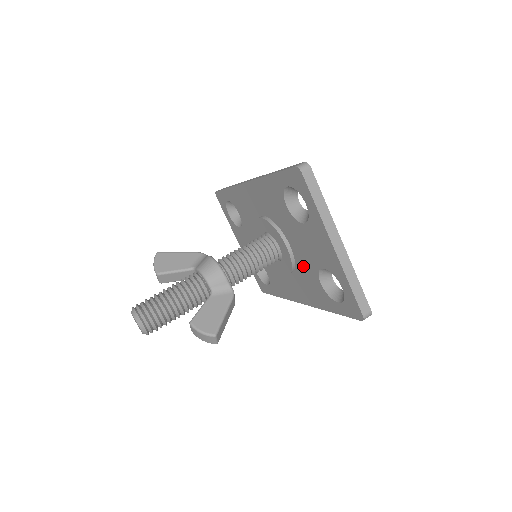
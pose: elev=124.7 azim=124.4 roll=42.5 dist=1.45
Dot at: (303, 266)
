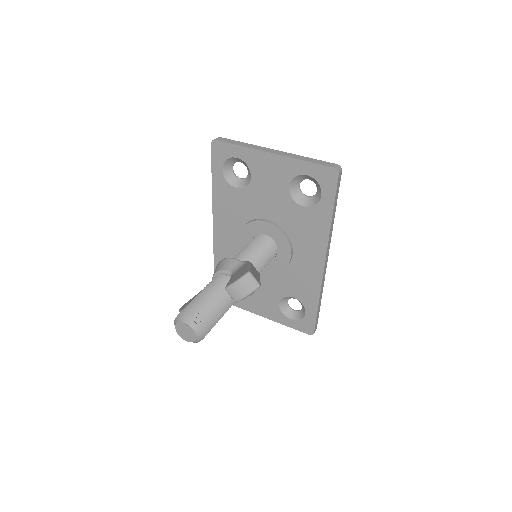
Dot at: (286, 219)
